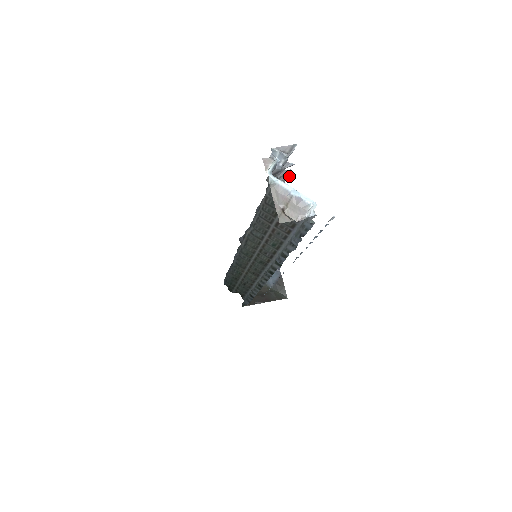
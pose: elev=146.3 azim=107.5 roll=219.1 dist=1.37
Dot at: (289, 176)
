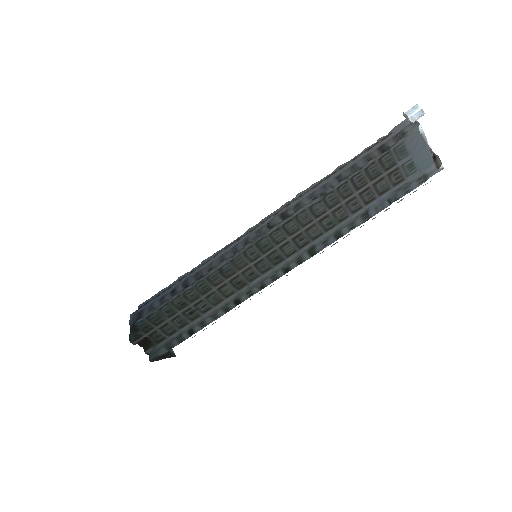
Dot at: occluded
